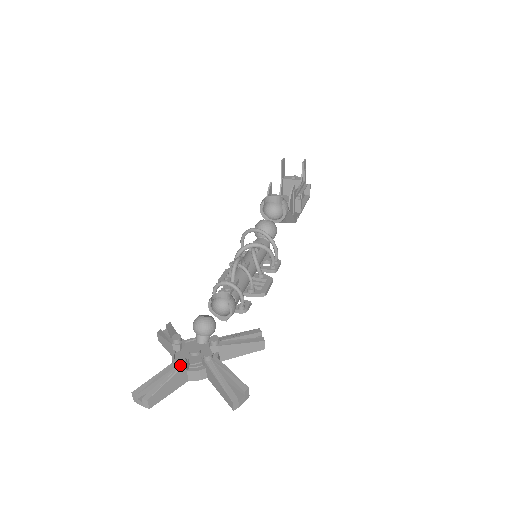
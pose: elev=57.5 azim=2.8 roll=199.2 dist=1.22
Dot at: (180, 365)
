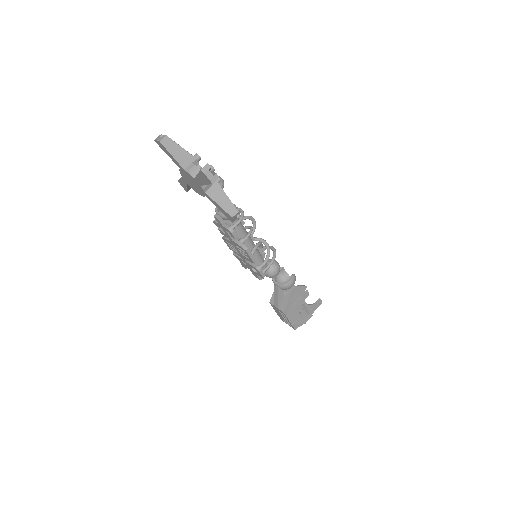
Dot at: (194, 156)
